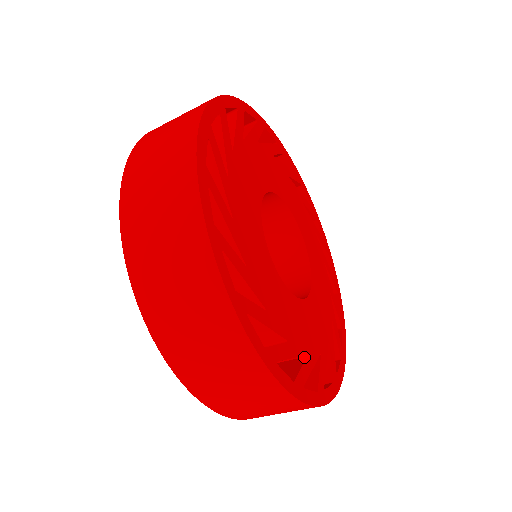
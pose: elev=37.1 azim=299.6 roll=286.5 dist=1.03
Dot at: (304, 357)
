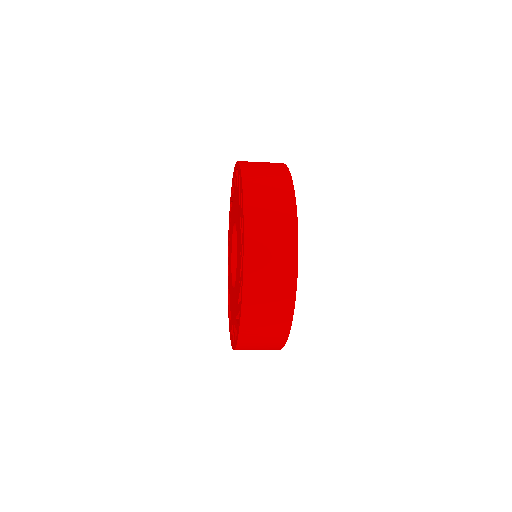
Dot at: occluded
